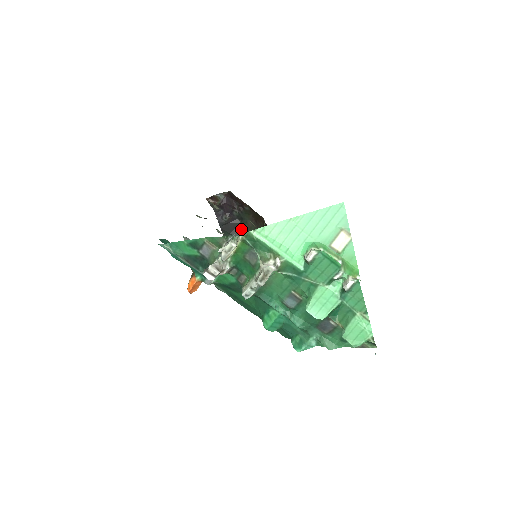
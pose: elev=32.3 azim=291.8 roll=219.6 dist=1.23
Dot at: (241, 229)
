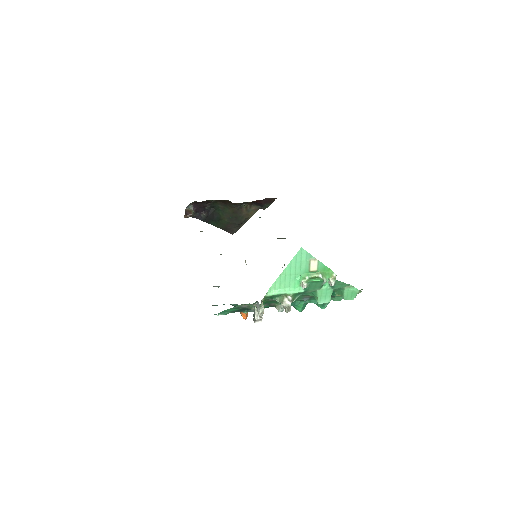
Dot at: (218, 213)
